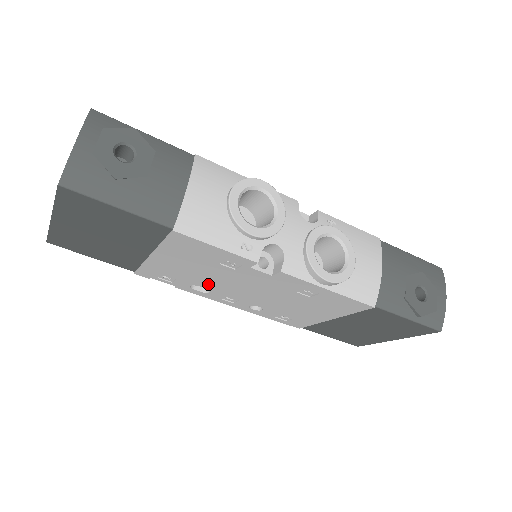
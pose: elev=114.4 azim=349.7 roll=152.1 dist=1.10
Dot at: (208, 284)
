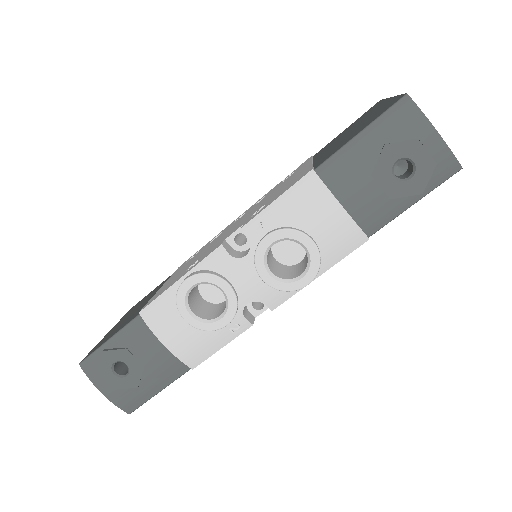
Dot at: occluded
